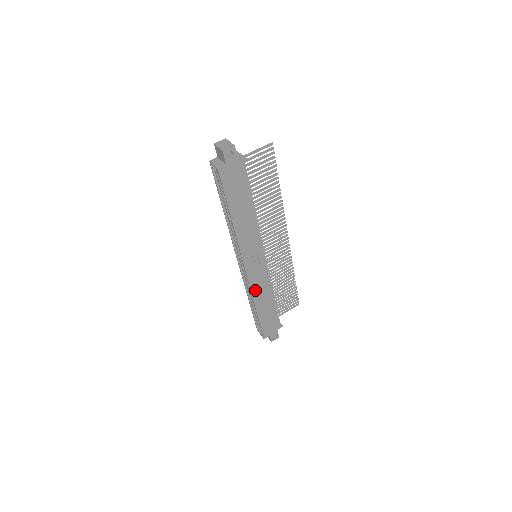
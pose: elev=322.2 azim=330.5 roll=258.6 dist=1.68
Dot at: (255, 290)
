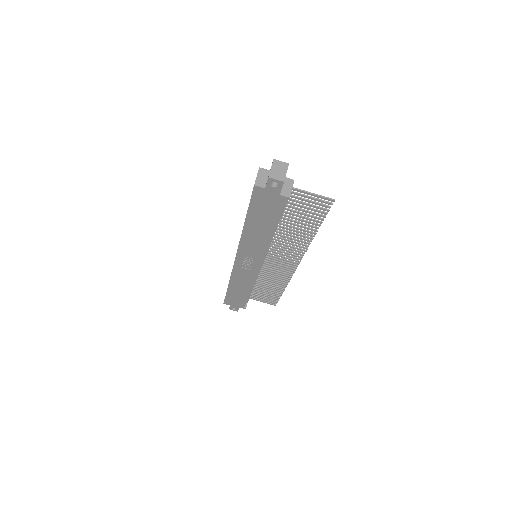
Dot at: (236, 275)
